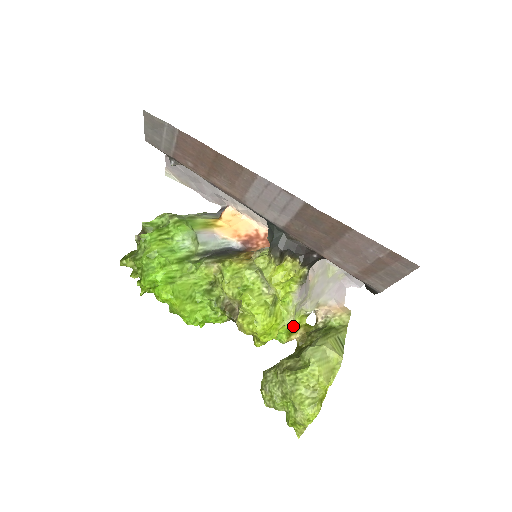
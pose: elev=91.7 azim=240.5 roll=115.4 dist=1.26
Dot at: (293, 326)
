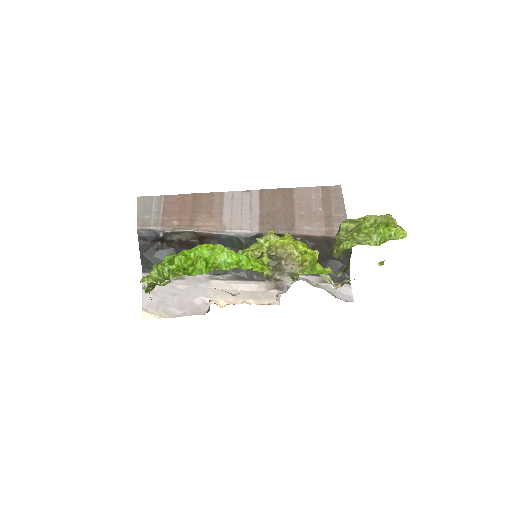
Dot at: occluded
